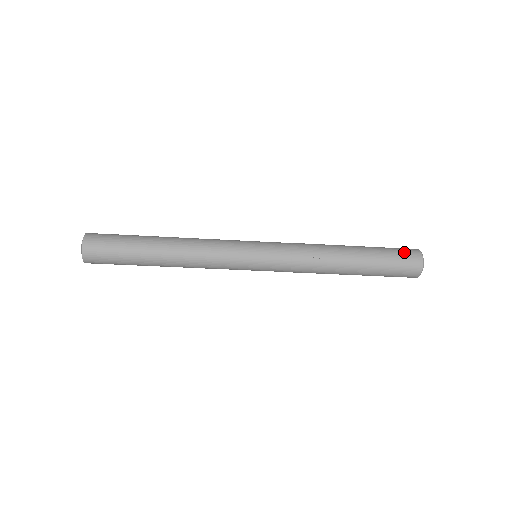
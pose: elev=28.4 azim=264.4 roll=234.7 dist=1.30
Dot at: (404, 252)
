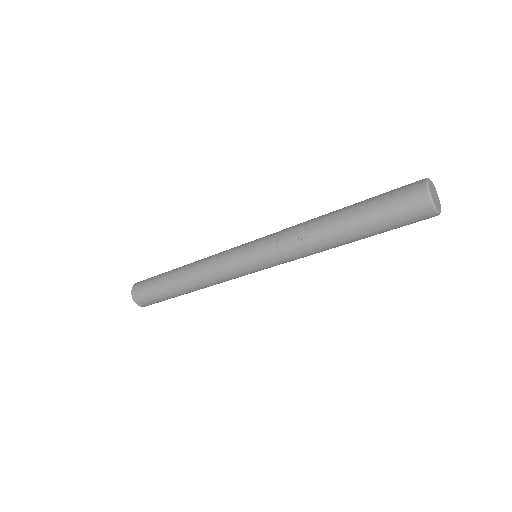
Dot at: (401, 192)
